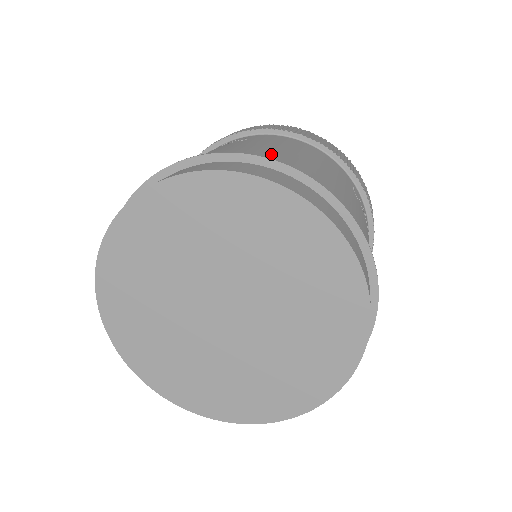
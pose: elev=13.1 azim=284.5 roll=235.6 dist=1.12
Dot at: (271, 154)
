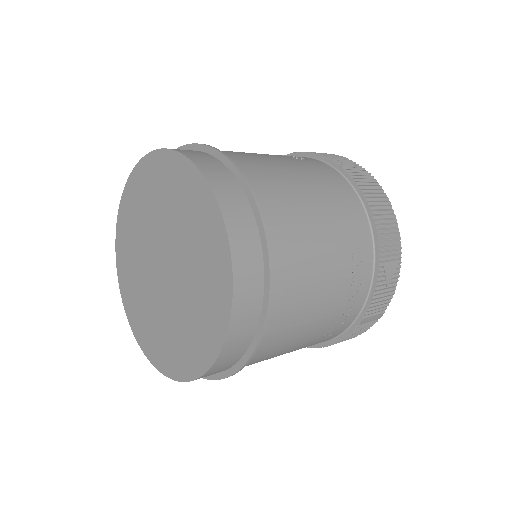
Dot at: (269, 173)
